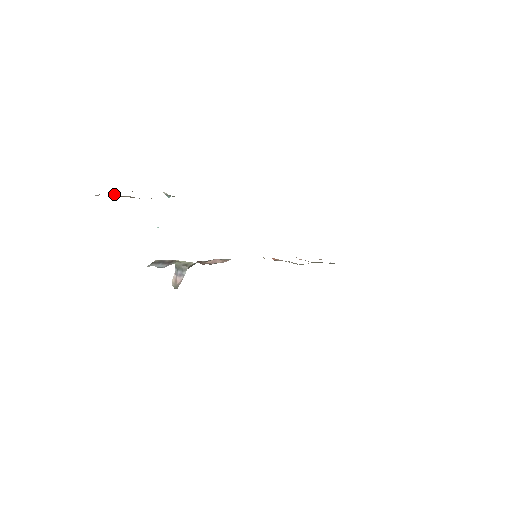
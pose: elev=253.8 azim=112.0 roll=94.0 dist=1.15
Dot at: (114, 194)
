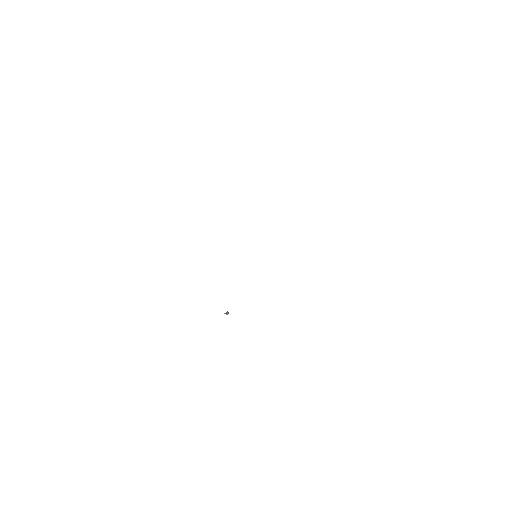
Dot at: occluded
